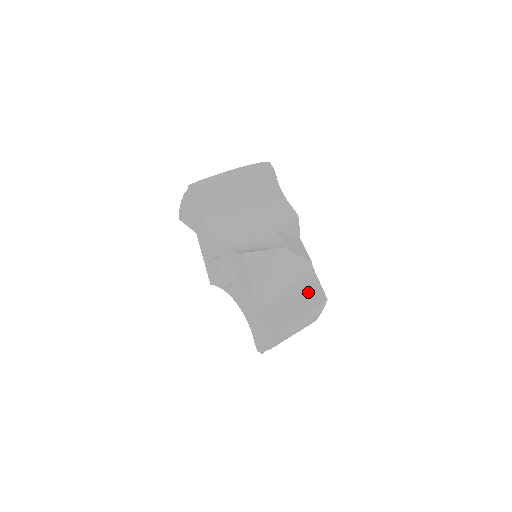
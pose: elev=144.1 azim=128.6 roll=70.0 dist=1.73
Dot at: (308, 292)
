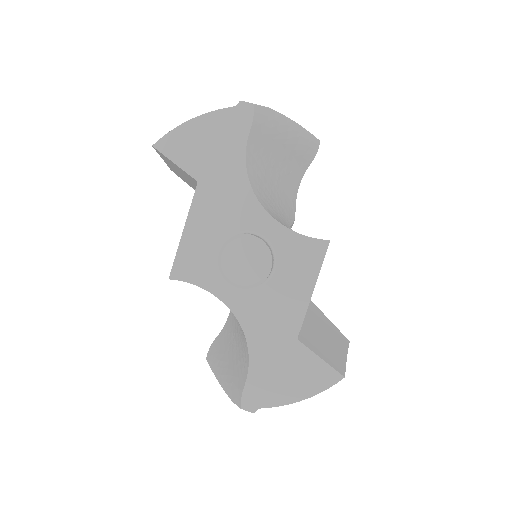
Dot at: (327, 326)
